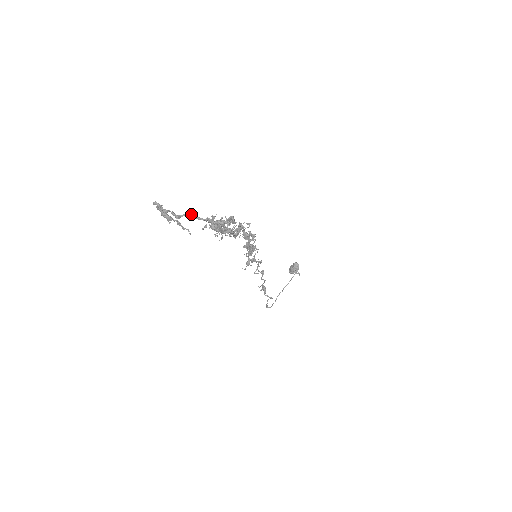
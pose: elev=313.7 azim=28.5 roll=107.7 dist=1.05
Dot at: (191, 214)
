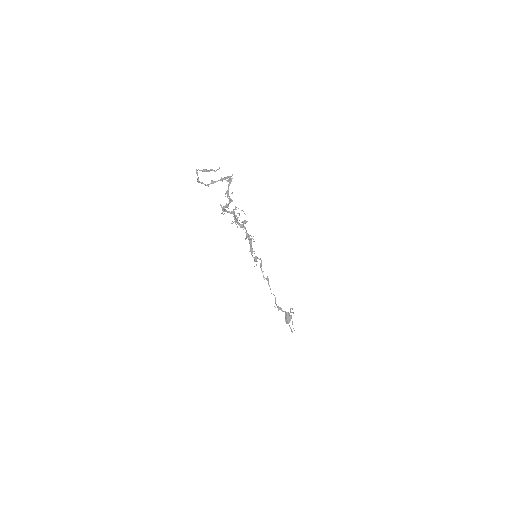
Dot at: (213, 181)
